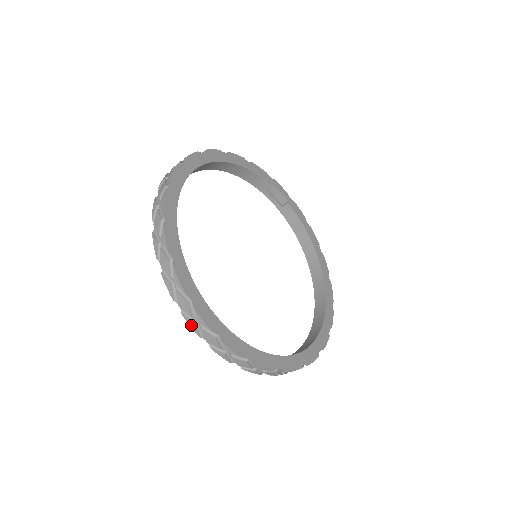
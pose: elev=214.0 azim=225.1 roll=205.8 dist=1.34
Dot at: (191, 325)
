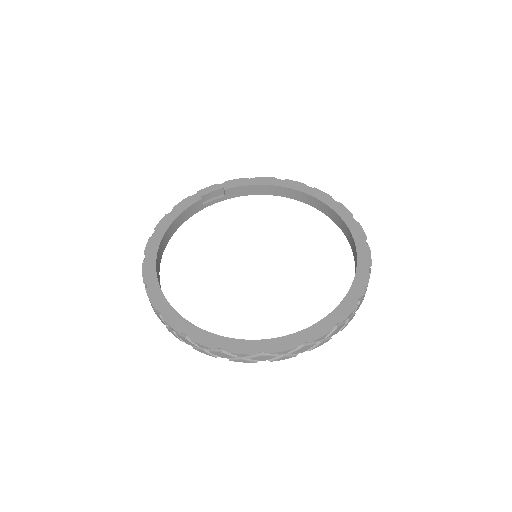
Dot at: (283, 359)
